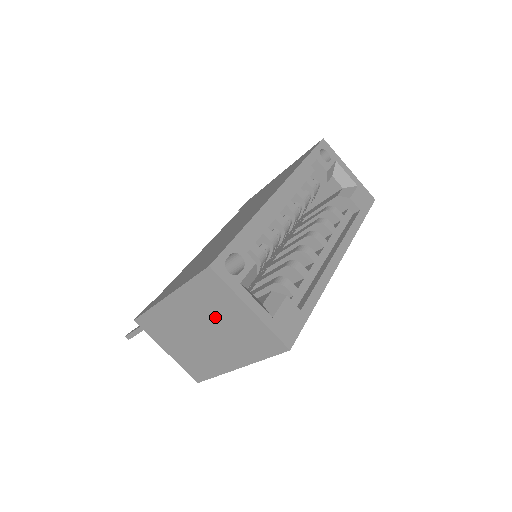
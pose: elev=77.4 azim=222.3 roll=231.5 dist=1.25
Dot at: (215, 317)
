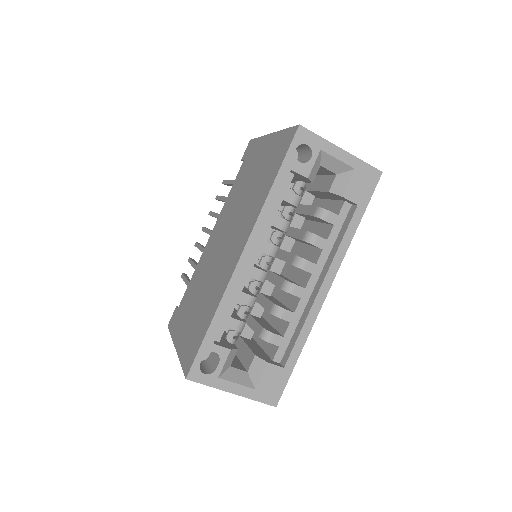
Dot at: occluded
